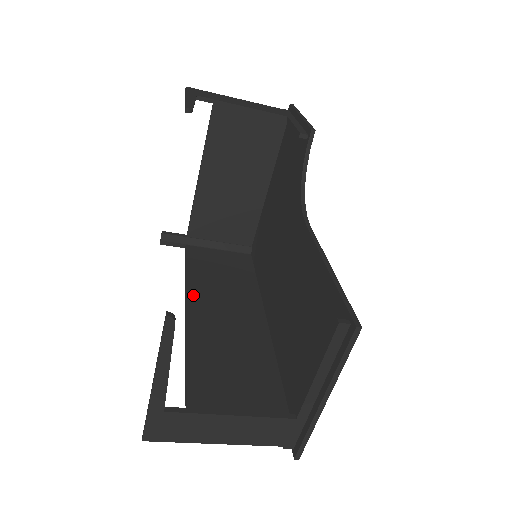
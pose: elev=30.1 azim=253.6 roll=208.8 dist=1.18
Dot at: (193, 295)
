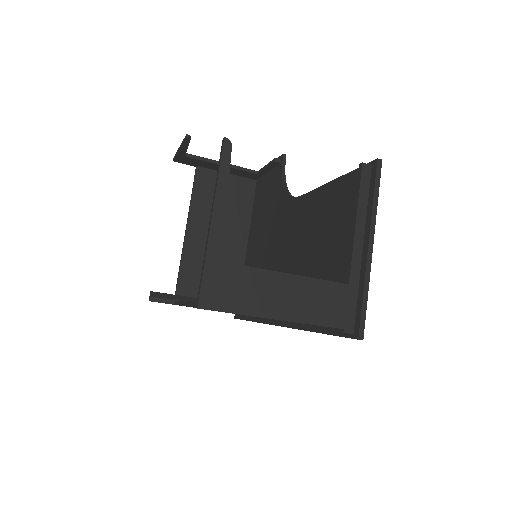
Dot at: occluded
